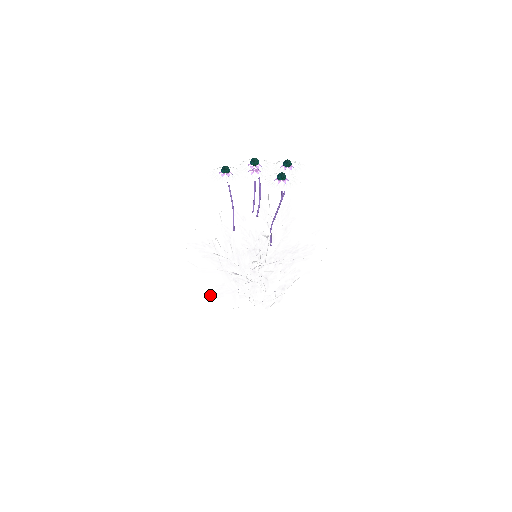
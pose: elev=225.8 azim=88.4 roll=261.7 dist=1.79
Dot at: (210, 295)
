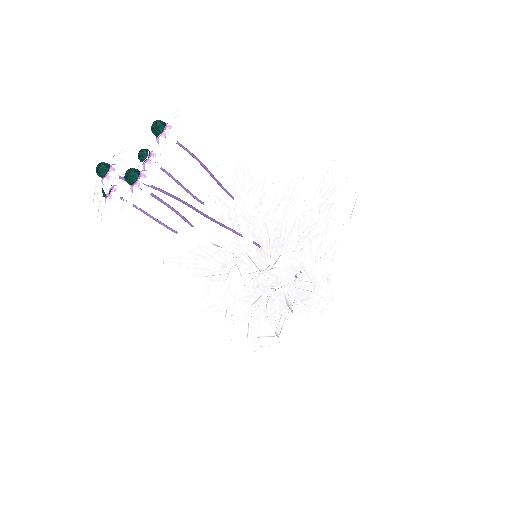
Dot at: occluded
